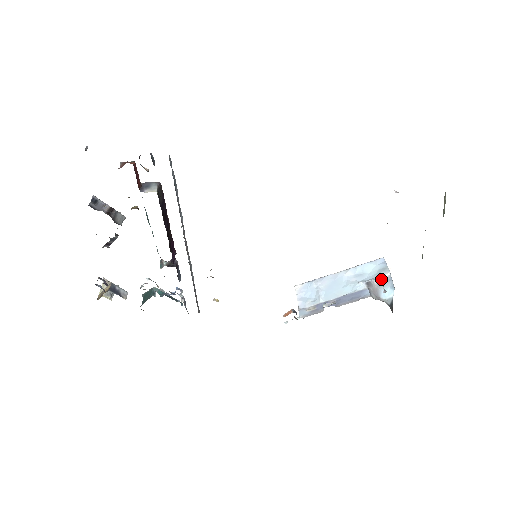
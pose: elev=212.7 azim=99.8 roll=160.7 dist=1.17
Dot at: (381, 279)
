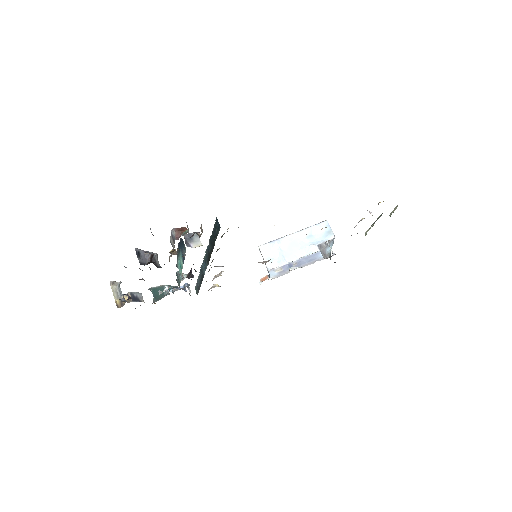
Dot at: (328, 242)
